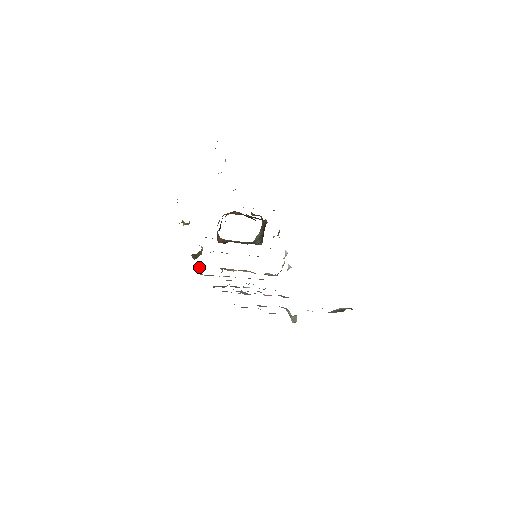
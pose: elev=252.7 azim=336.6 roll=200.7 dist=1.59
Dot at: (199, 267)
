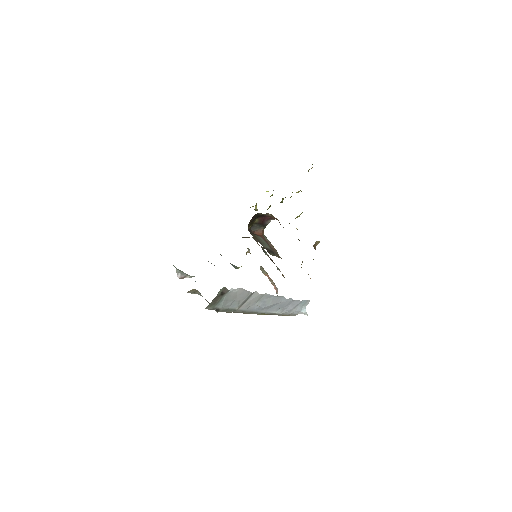
Dot at: occluded
